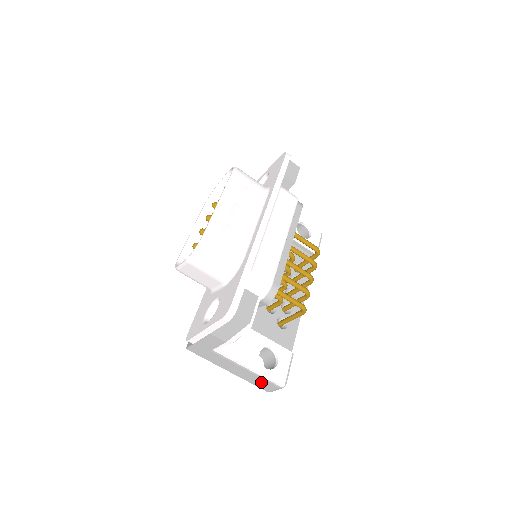
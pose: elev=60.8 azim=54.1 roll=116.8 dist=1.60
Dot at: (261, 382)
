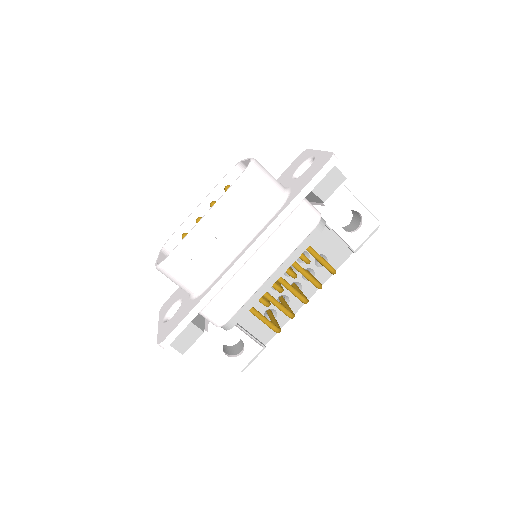
Dot at: occluded
